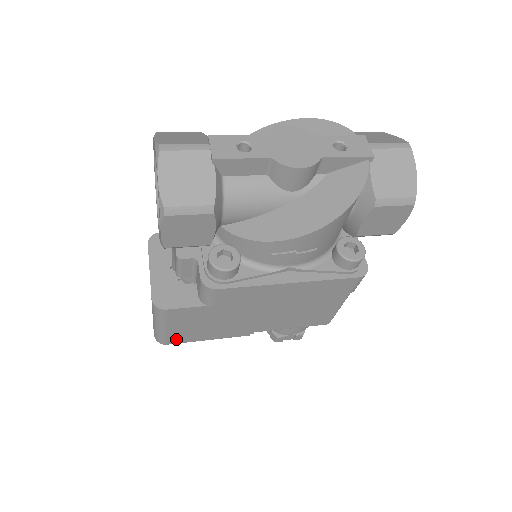
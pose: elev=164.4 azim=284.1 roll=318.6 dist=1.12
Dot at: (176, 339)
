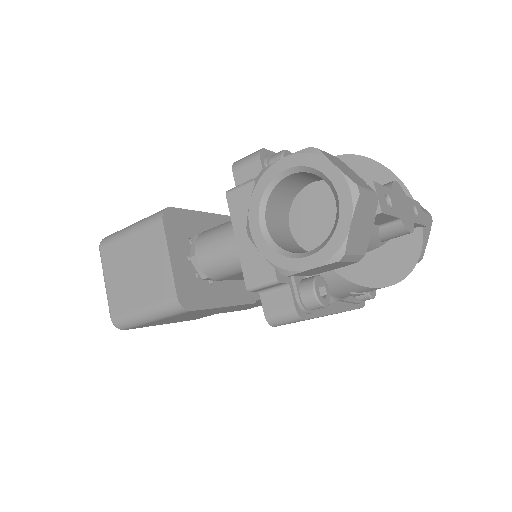
Dot at: (142, 326)
